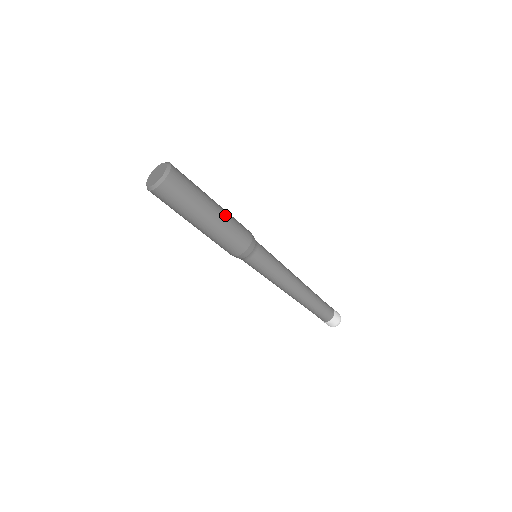
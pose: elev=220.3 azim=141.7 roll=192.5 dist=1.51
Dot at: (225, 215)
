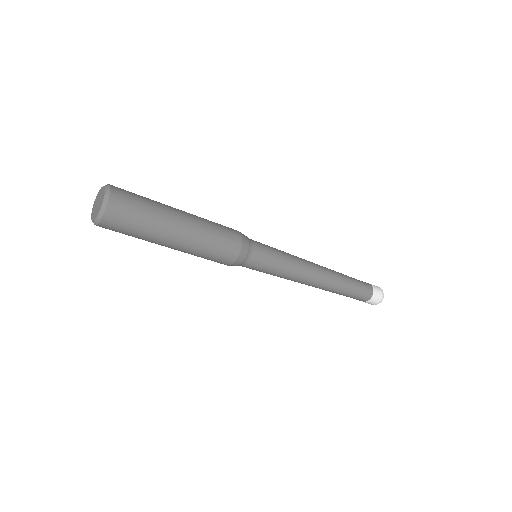
Dot at: (199, 228)
